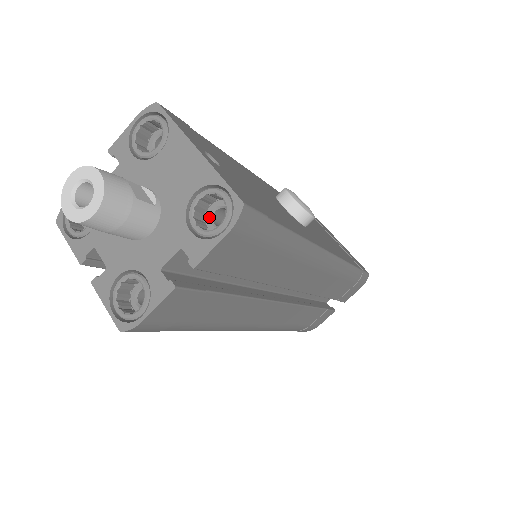
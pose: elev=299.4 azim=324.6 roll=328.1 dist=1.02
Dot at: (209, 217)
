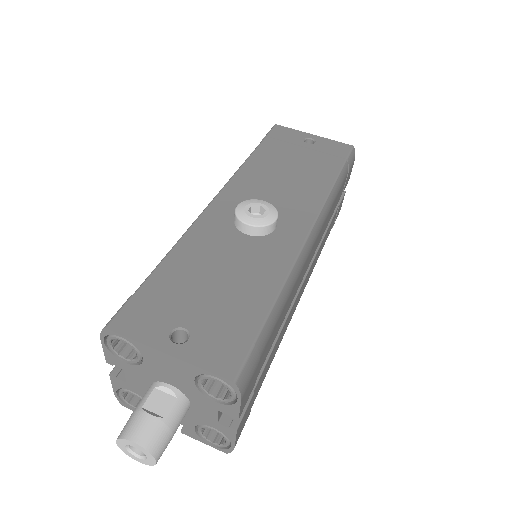
Dot at: occluded
